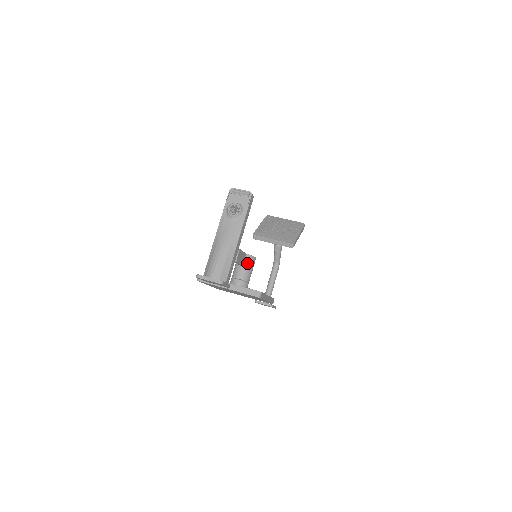
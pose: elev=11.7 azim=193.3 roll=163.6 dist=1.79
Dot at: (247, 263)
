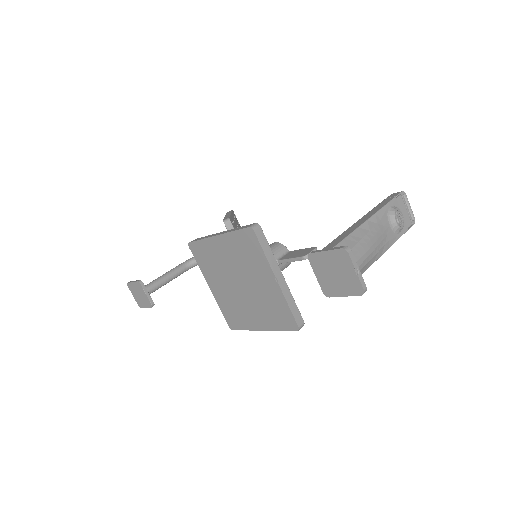
Dot at: (283, 265)
